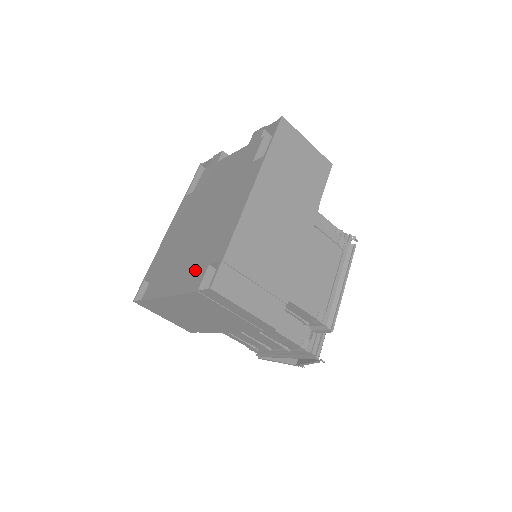
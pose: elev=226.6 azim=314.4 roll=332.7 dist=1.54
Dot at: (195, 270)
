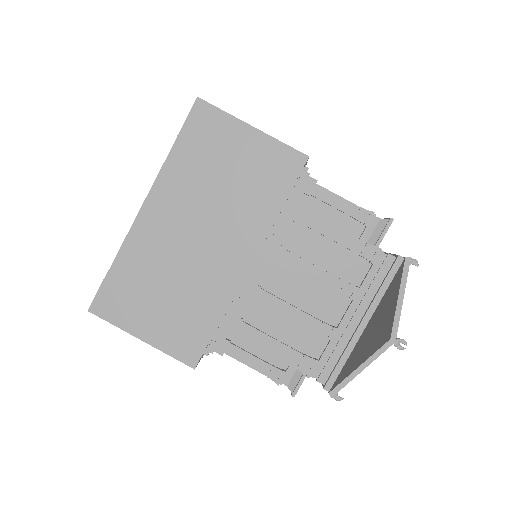
Dot at: occluded
